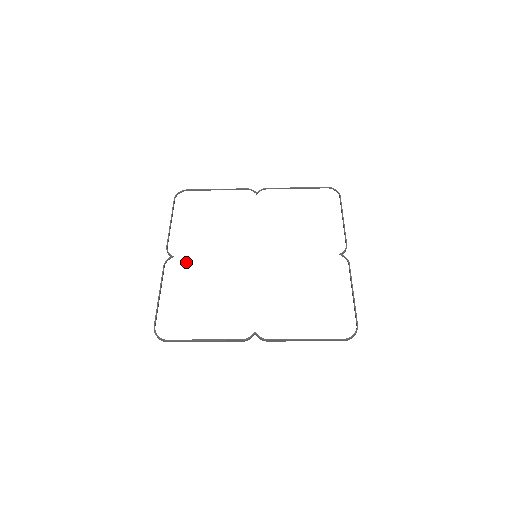
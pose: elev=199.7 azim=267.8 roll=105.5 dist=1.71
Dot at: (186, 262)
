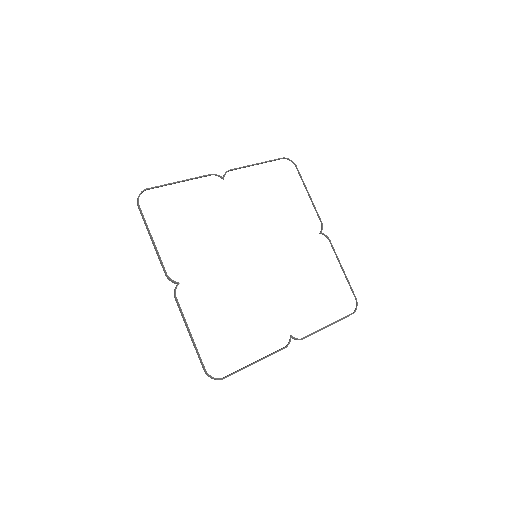
Dot at: (196, 285)
